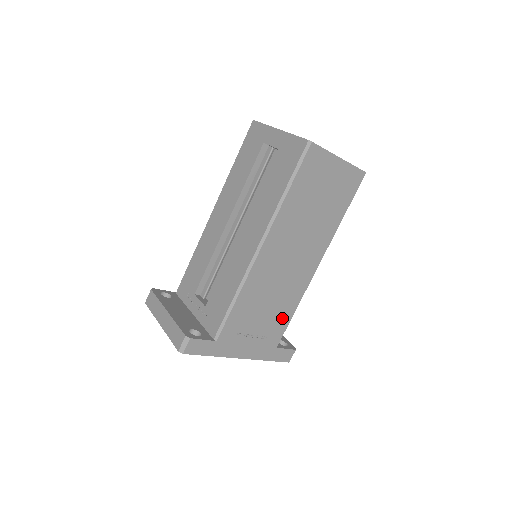
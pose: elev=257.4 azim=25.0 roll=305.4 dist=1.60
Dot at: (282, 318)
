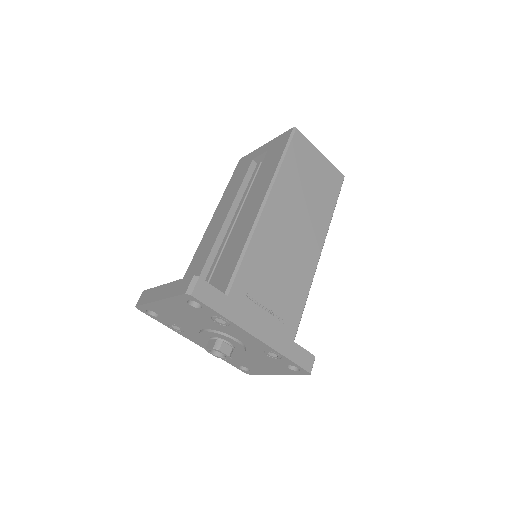
Dot at: (295, 301)
